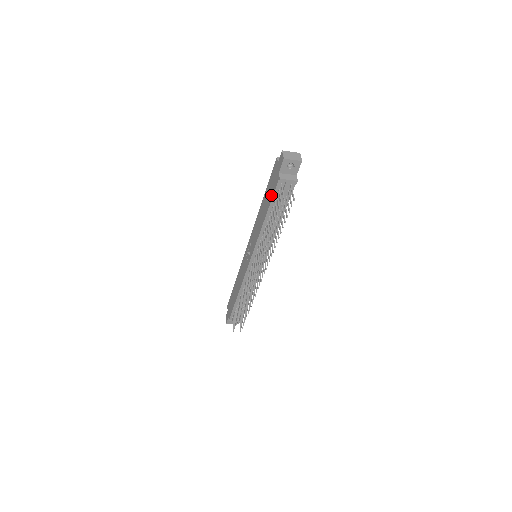
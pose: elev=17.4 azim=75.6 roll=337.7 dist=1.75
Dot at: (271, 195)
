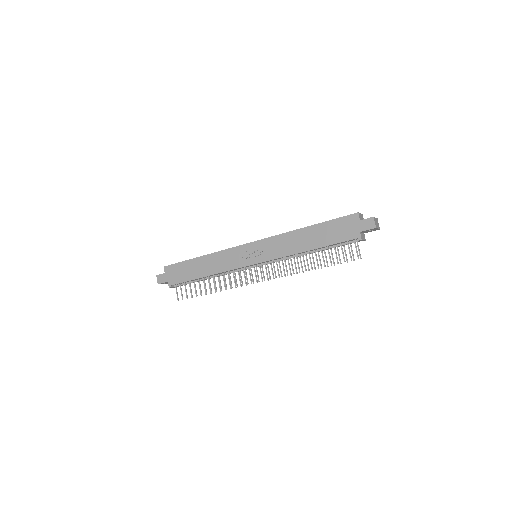
Dot at: (335, 240)
